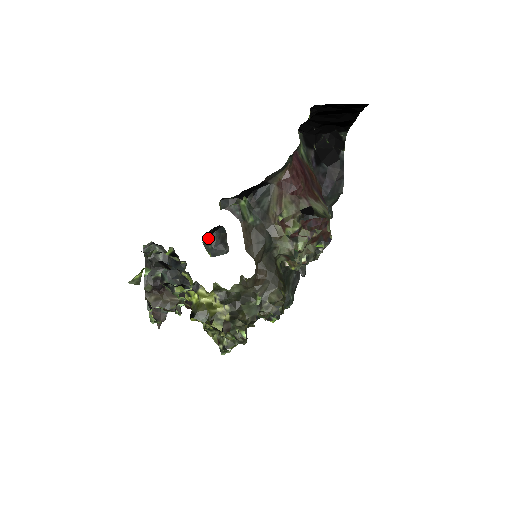
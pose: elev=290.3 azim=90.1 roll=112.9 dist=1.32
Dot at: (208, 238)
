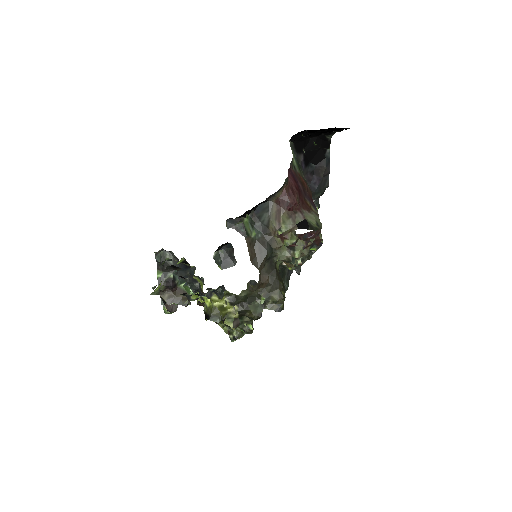
Dot at: (217, 253)
